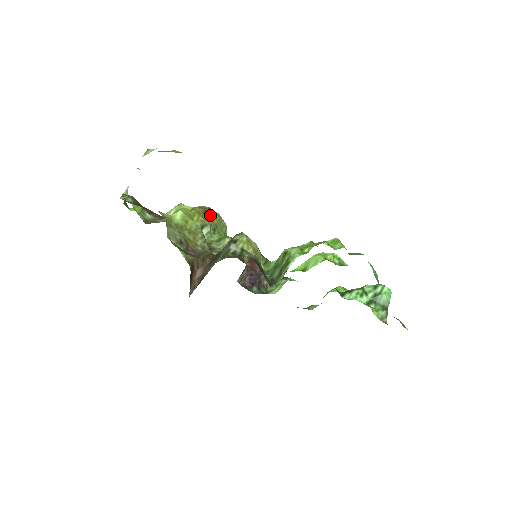
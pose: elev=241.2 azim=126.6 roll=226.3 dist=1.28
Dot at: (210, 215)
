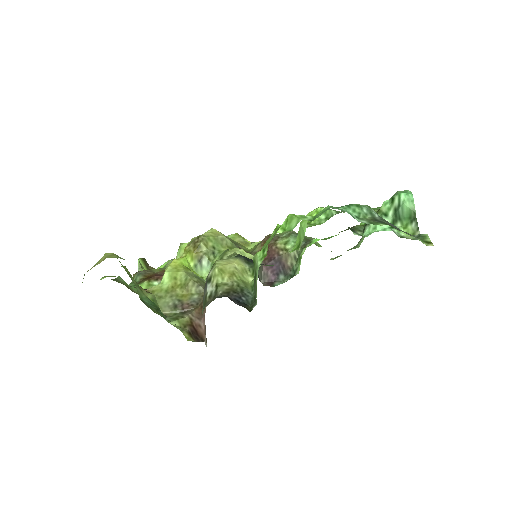
Dot at: (201, 244)
